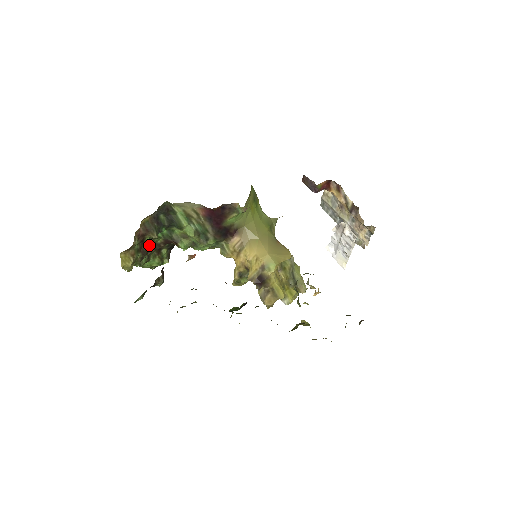
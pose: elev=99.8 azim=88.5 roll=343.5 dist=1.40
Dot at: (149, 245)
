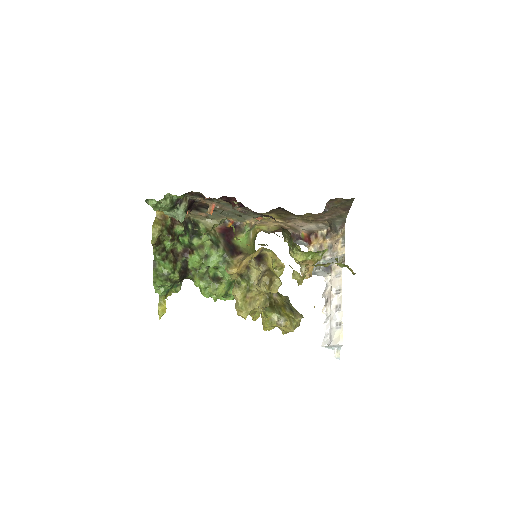
Dot at: (174, 235)
